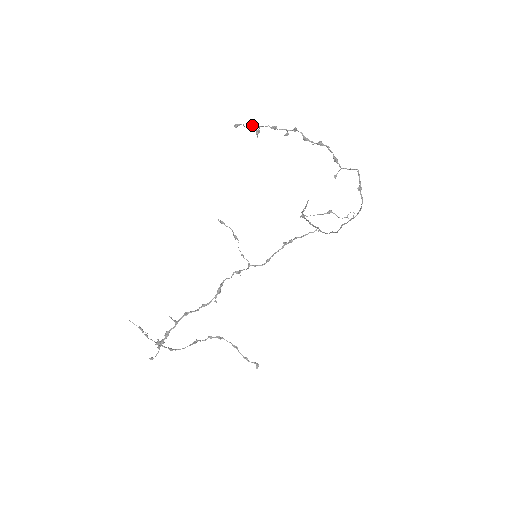
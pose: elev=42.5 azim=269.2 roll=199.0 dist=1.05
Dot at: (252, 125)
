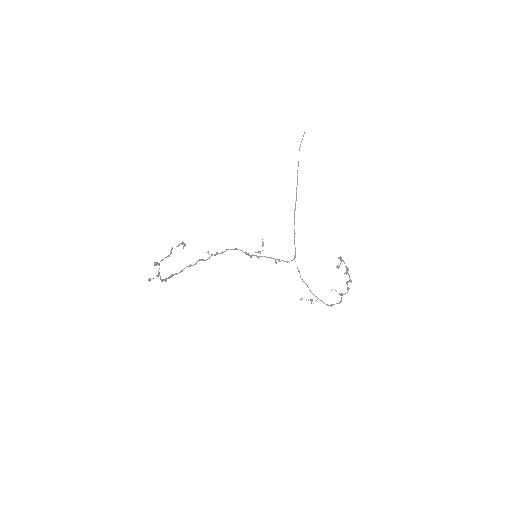
Dot at: (343, 260)
